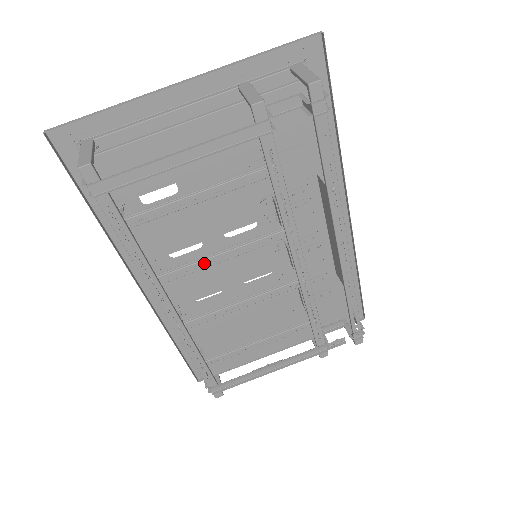
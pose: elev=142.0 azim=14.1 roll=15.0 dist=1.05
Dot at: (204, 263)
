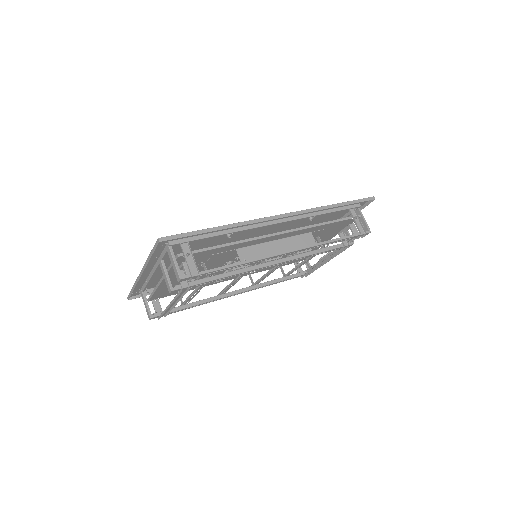
Dot at: occluded
